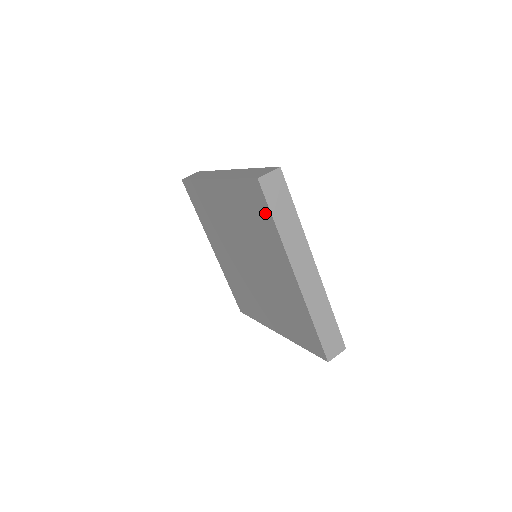
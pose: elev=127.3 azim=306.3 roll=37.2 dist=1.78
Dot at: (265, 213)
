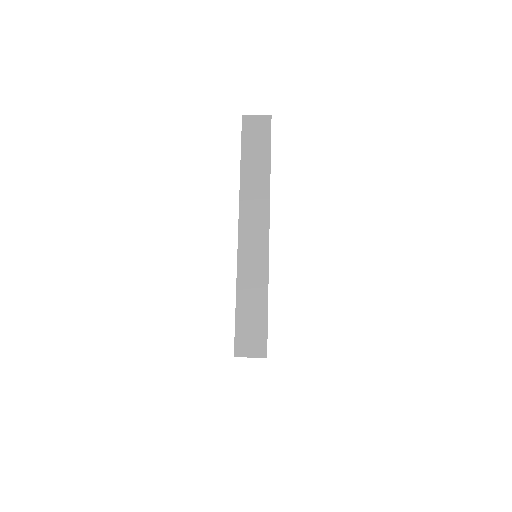
Dot at: occluded
